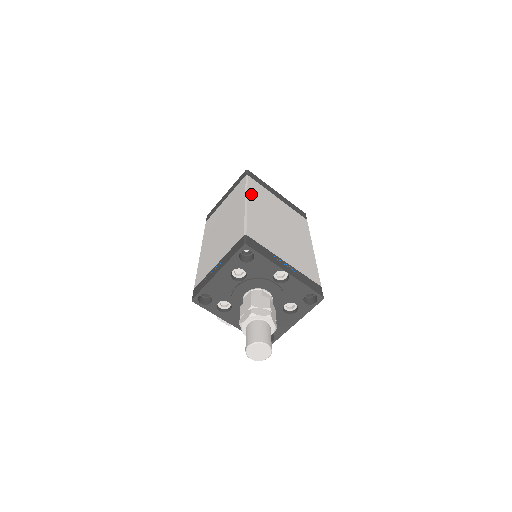
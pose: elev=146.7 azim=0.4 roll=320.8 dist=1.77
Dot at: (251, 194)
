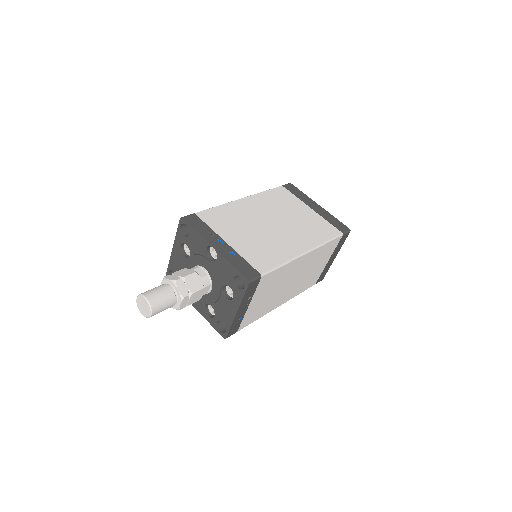
Dot at: (260, 196)
